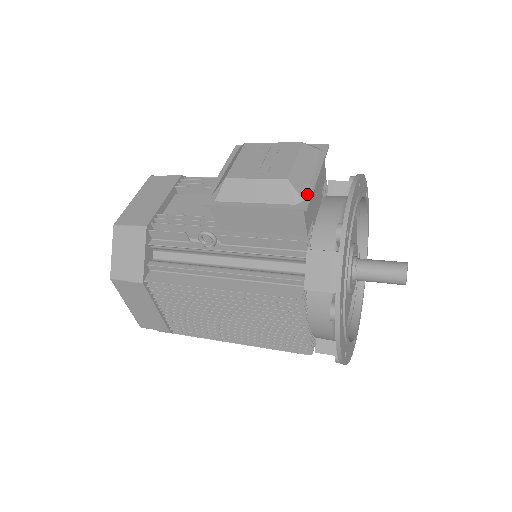
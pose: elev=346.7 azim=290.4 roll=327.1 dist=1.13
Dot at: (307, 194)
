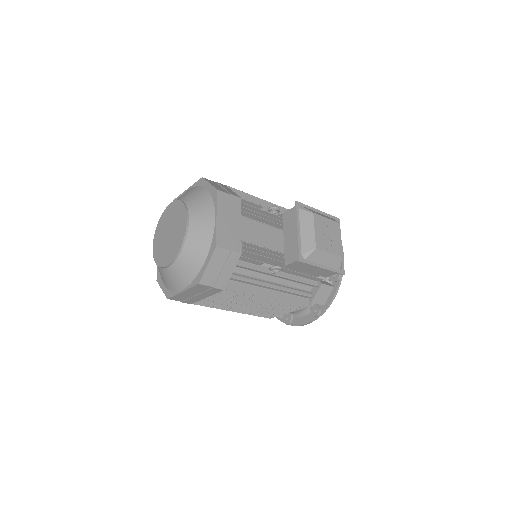
Dot at: (342, 263)
